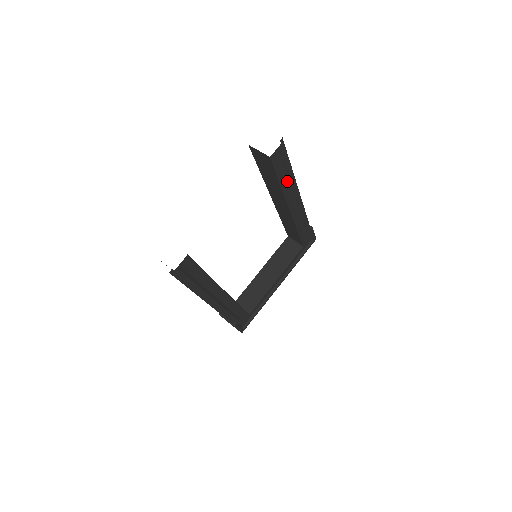
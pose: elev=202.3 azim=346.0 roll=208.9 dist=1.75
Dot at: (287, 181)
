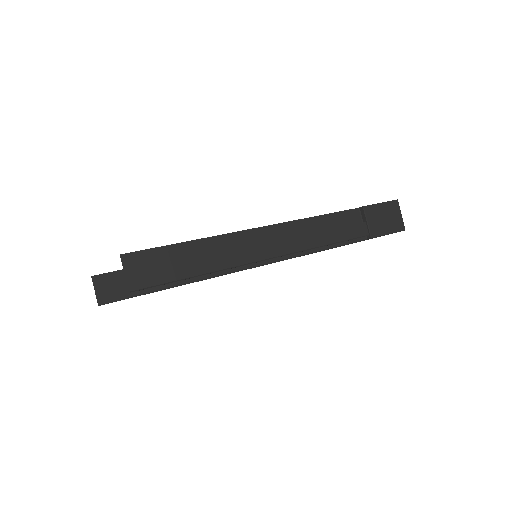
Dot at: occluded
